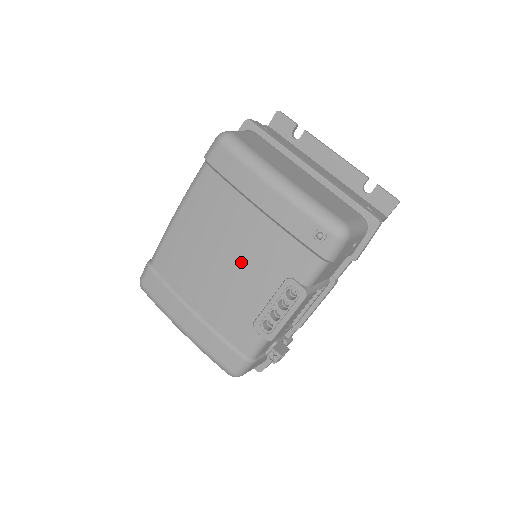
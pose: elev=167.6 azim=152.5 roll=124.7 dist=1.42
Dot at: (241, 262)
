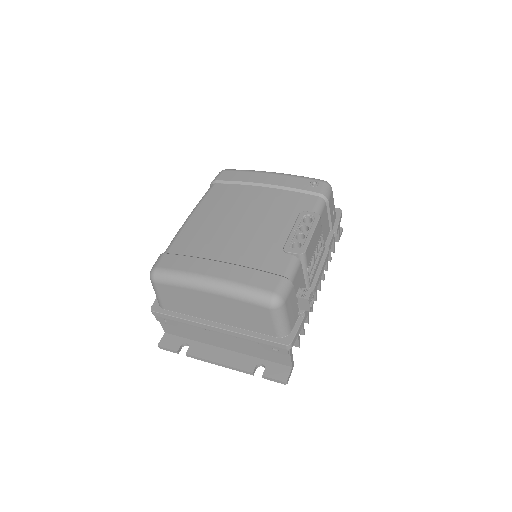
Dot at: (259, 215)
